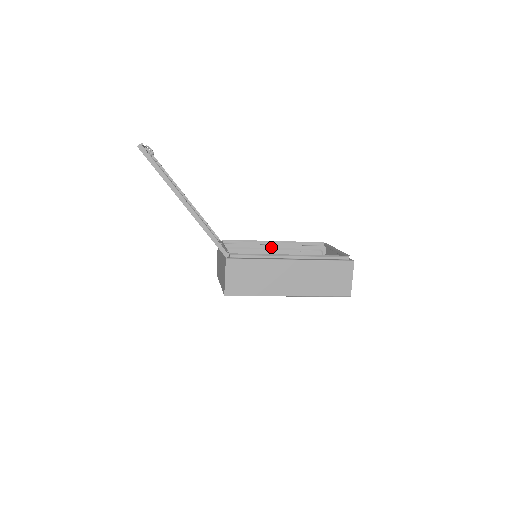
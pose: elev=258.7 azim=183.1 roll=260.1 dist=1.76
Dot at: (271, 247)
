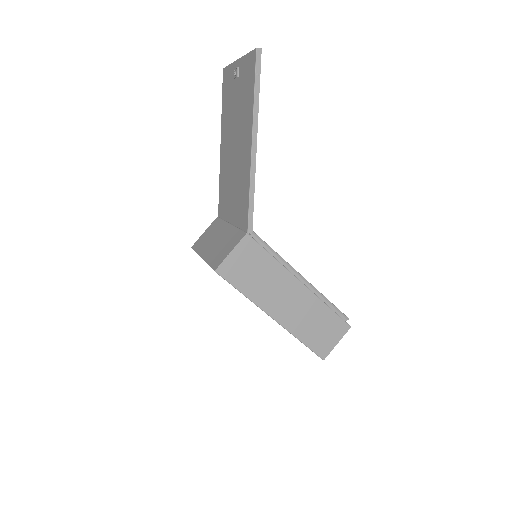
Dot at: occluded
